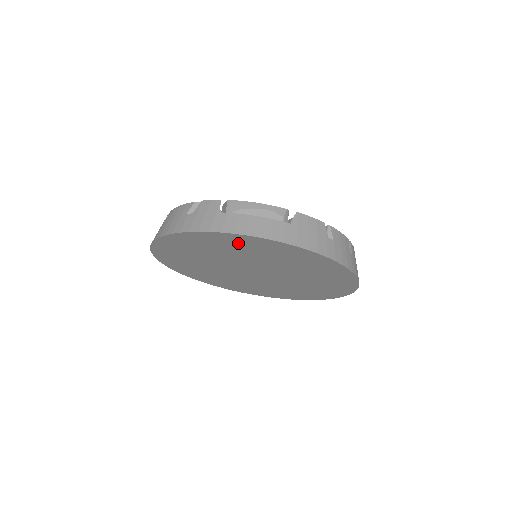
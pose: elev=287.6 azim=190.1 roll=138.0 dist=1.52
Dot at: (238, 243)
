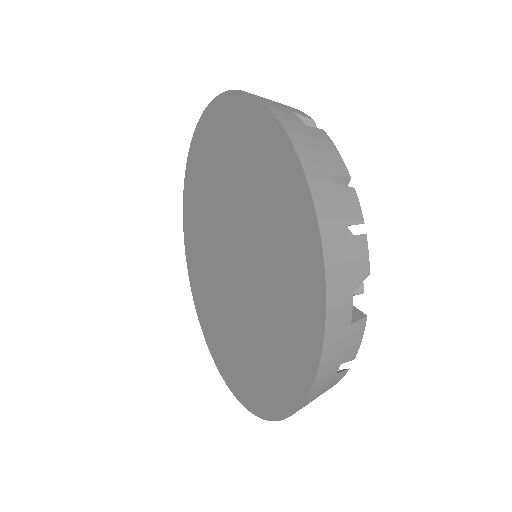
Dot at: (195, 181)
